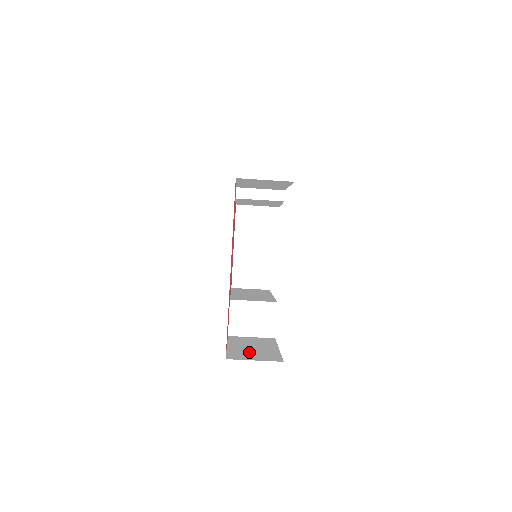
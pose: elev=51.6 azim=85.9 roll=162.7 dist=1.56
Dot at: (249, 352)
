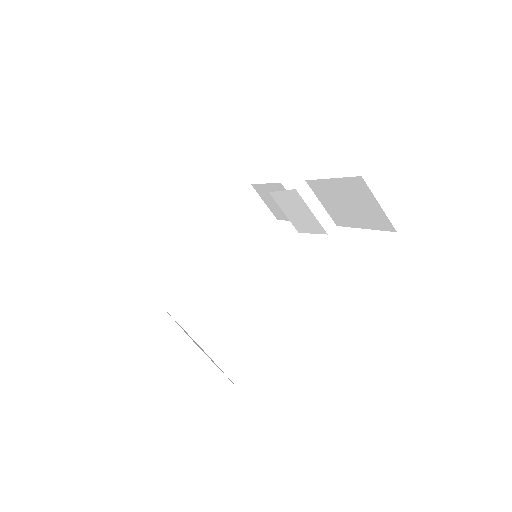
Dot at: occluded
